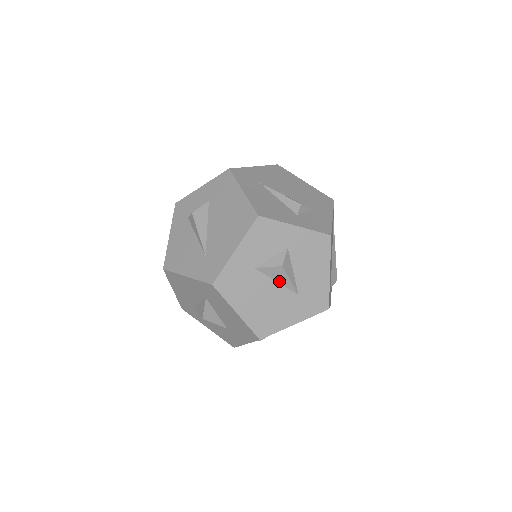
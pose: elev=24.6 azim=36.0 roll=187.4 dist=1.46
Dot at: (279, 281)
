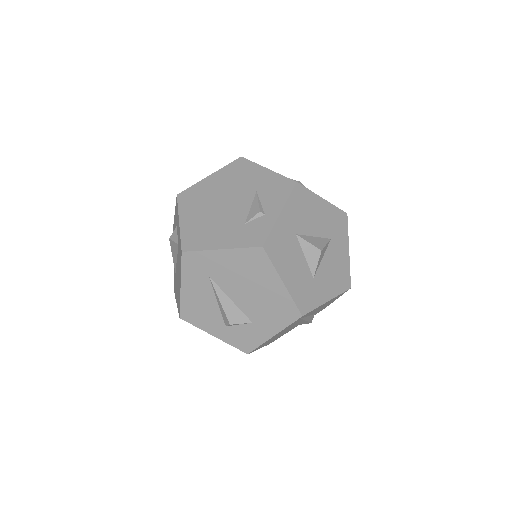
Dot at: occluded
